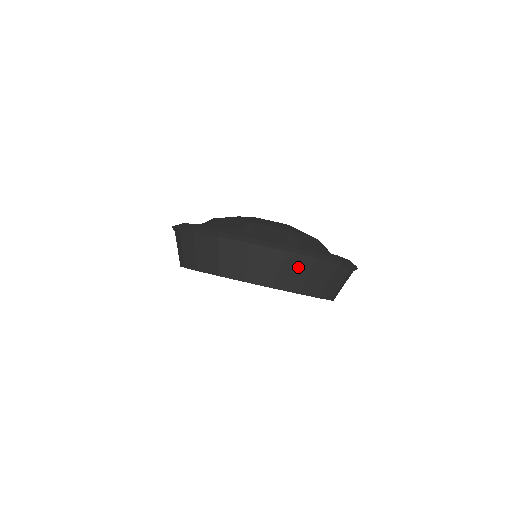
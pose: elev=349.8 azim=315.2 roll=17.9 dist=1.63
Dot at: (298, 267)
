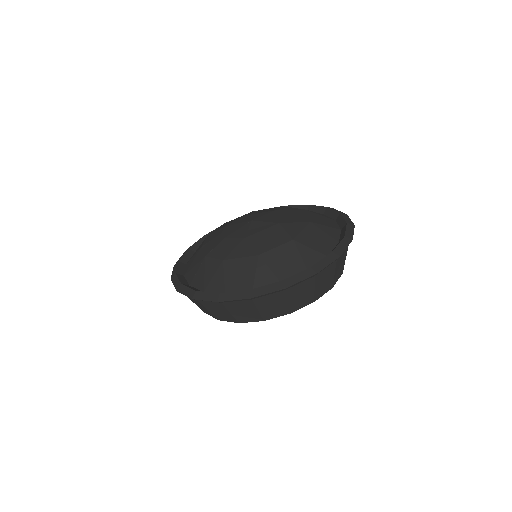
Dot at: (327, 275)
